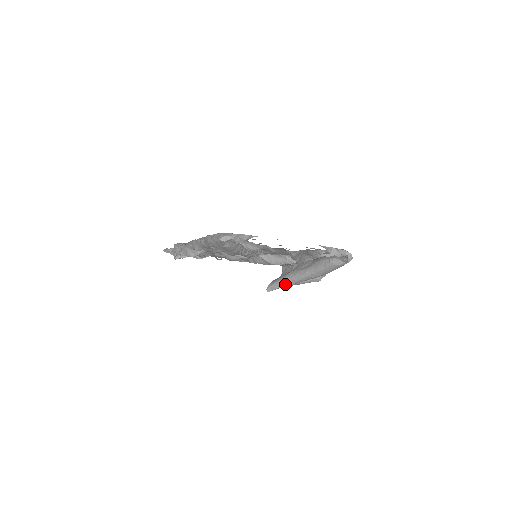
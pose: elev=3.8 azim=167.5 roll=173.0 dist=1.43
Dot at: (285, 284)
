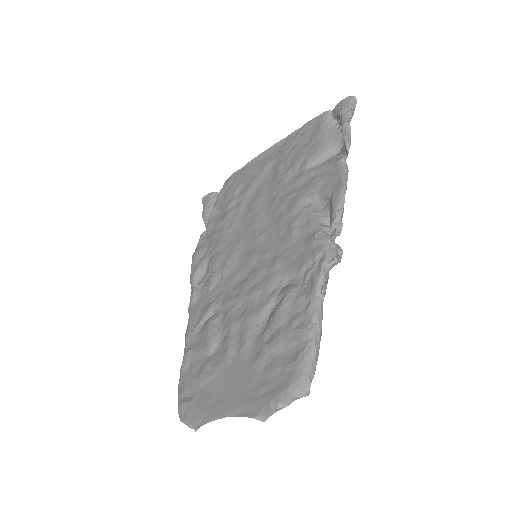
Dot at: occluded
